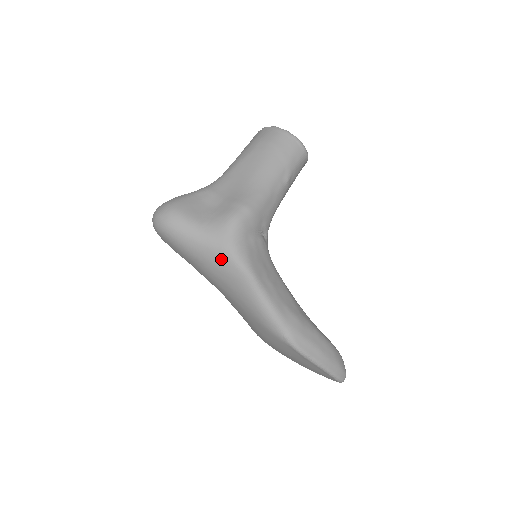
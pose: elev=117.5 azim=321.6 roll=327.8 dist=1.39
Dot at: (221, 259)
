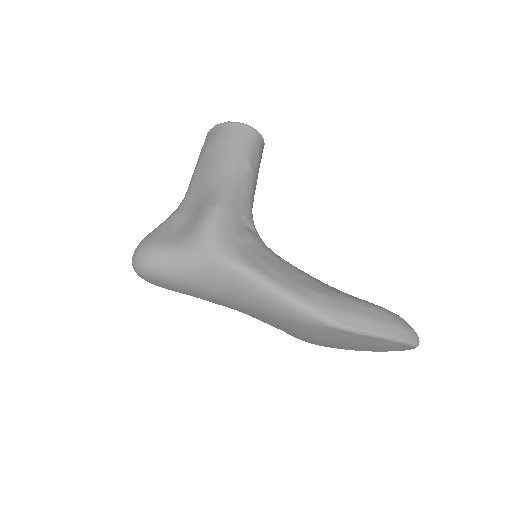
Dot at: (212, 270)
